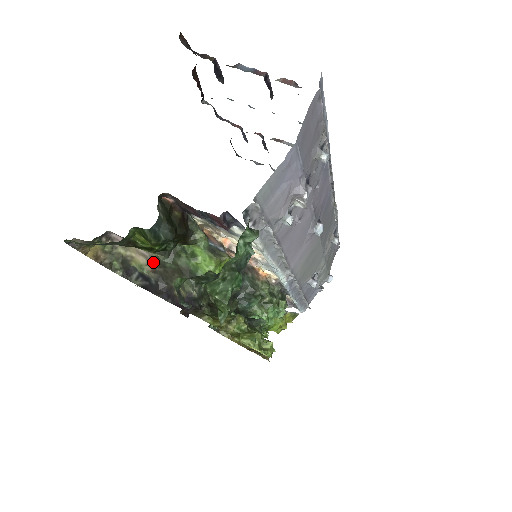
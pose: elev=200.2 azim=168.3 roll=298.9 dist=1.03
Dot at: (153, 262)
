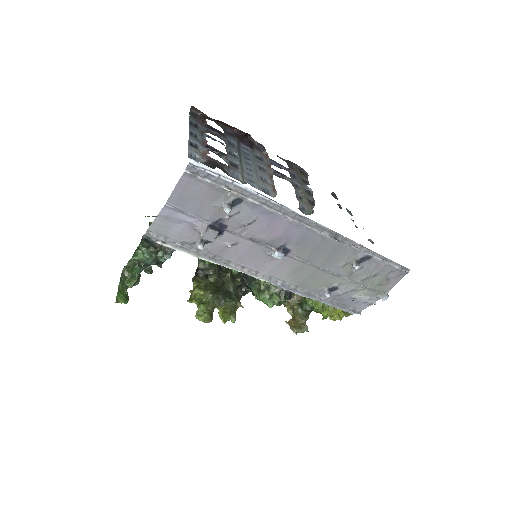
Dot at: occluded
